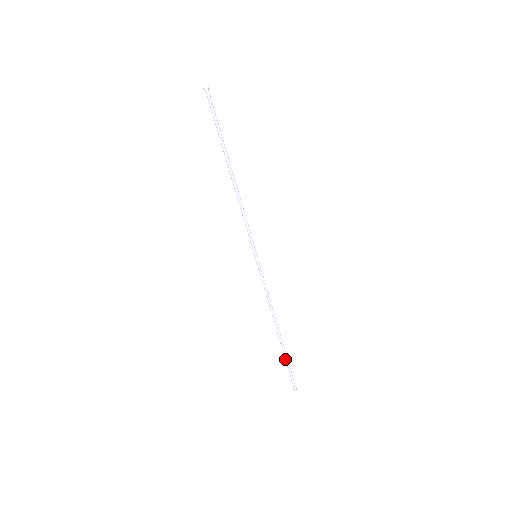
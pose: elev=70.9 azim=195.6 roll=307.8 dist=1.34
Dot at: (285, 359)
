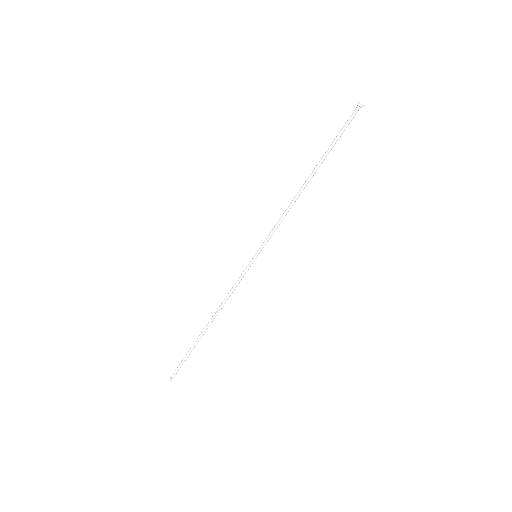
Dot at: (190, 349)
